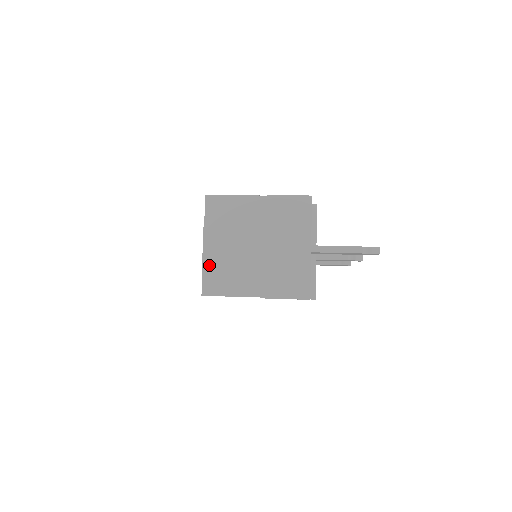
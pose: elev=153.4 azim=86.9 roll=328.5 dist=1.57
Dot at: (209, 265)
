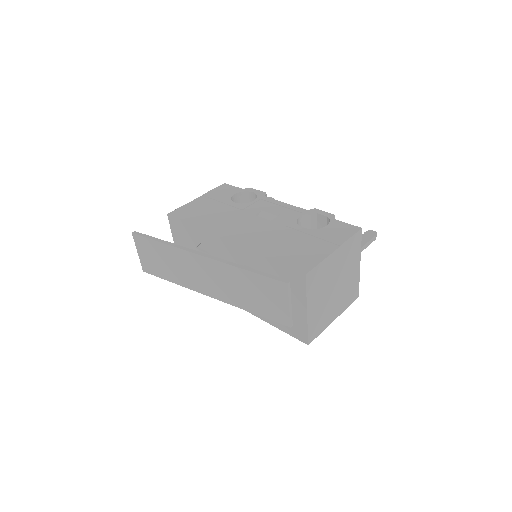
Dot at: (311, 323)
